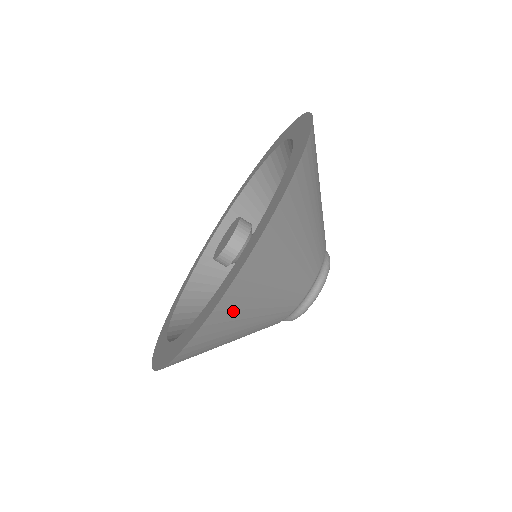
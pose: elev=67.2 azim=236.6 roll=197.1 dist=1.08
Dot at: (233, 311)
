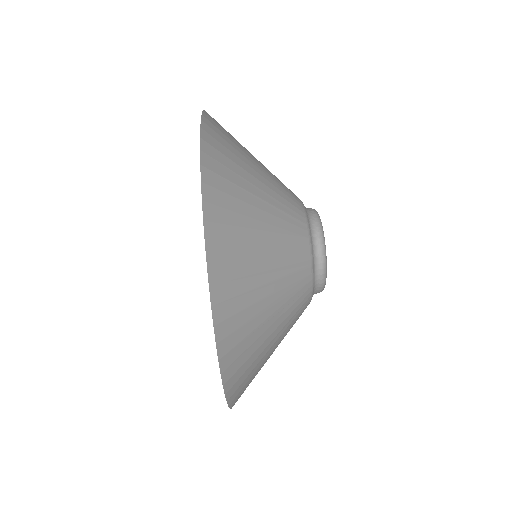
Dot at: (235, 281)
